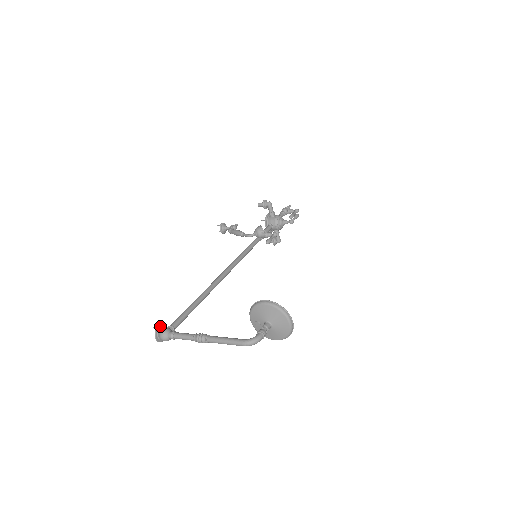
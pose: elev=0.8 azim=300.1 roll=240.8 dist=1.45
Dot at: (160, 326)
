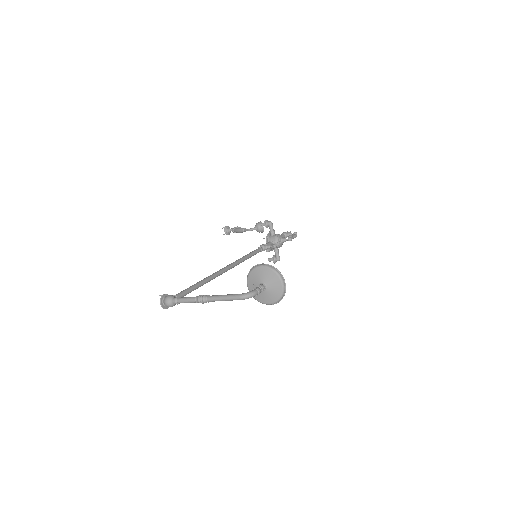
Dot at: (166, 294)
